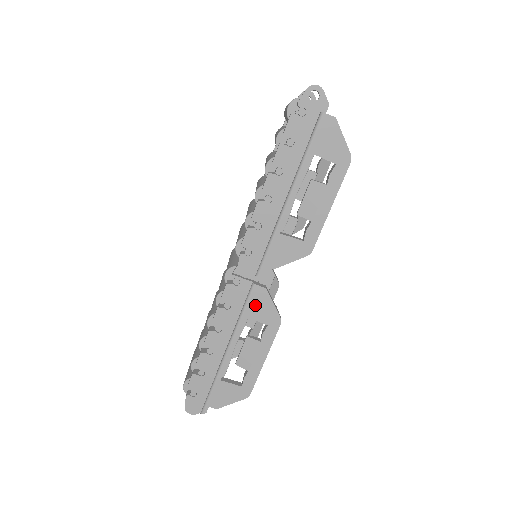
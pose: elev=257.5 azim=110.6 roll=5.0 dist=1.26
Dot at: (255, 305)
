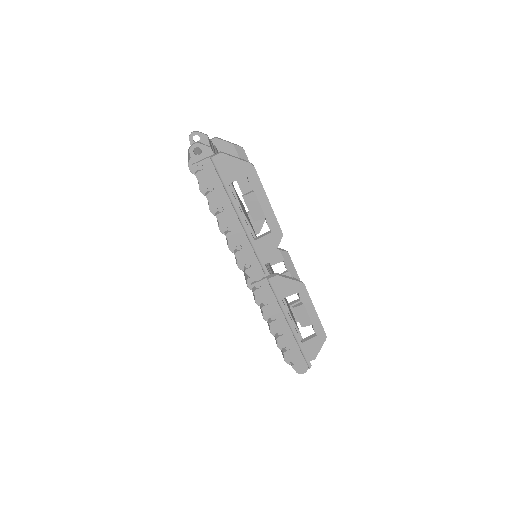
Dot at: (280, 289)
